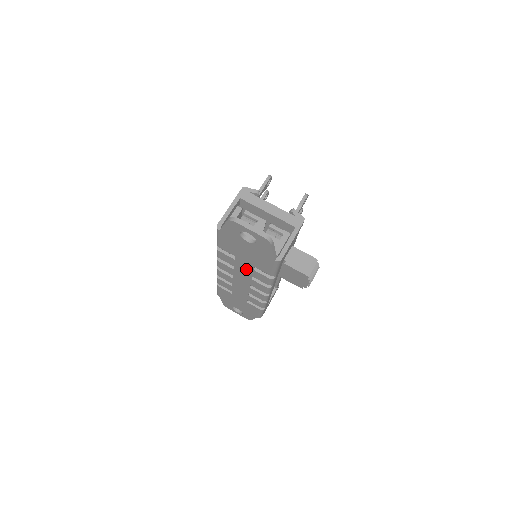
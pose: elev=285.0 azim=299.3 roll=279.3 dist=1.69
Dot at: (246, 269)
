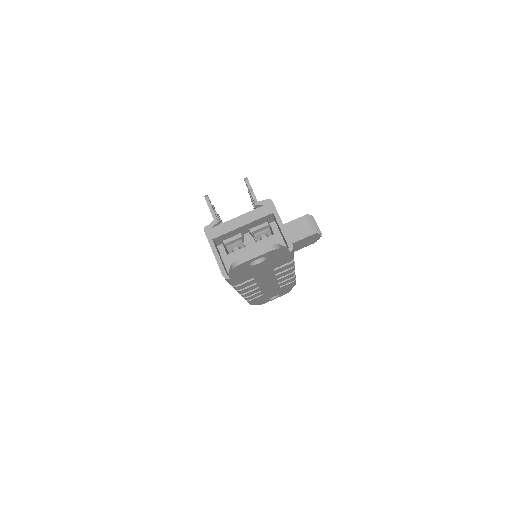
Dot at: (267, 275)
